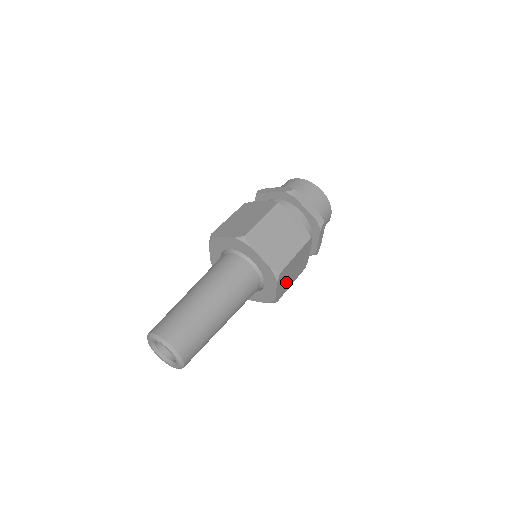
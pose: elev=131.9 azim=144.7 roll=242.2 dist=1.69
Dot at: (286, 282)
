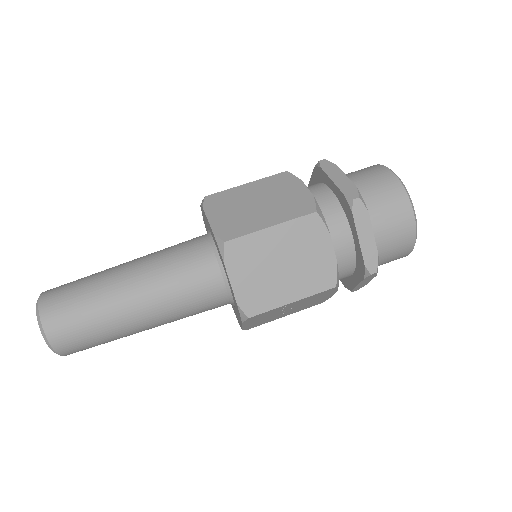
Dot at: (265, 282)
